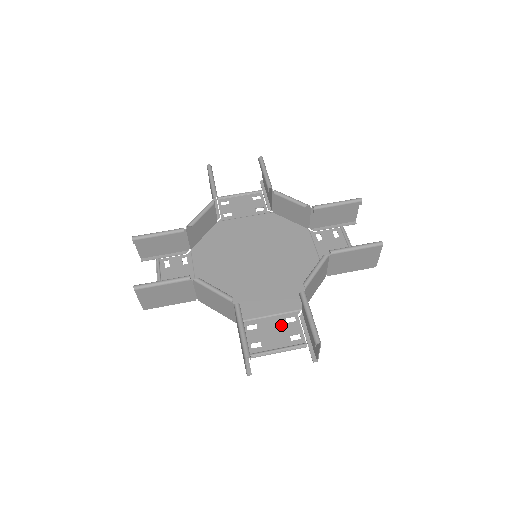
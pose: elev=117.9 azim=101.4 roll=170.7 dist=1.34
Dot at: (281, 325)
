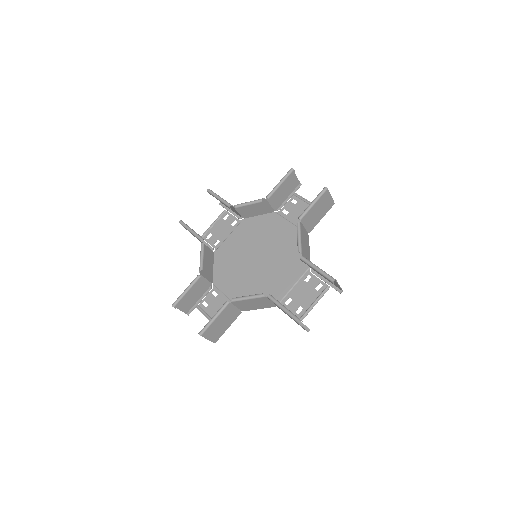
Dot at: (305, 286)
